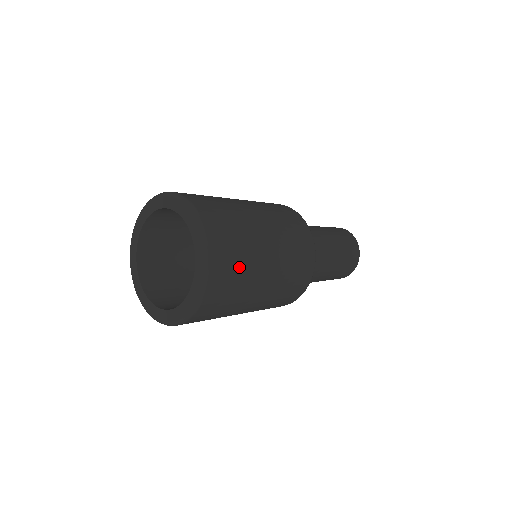
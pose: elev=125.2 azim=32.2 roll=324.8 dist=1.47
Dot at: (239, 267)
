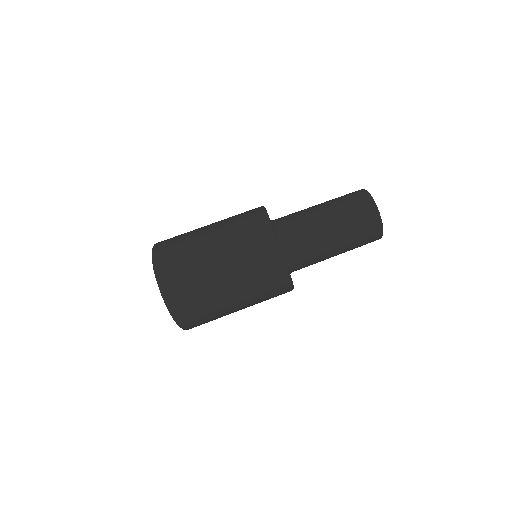
Dot at: (181, 255)
